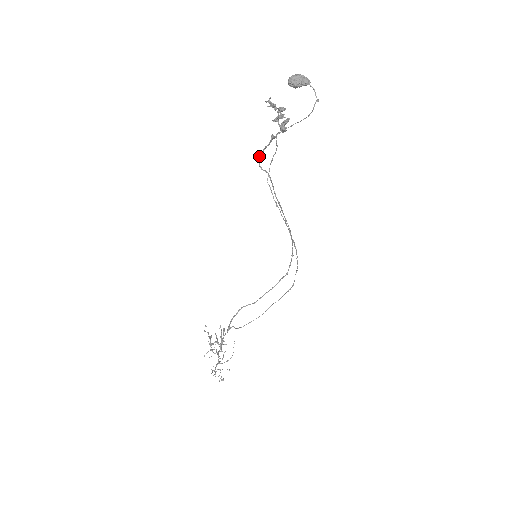
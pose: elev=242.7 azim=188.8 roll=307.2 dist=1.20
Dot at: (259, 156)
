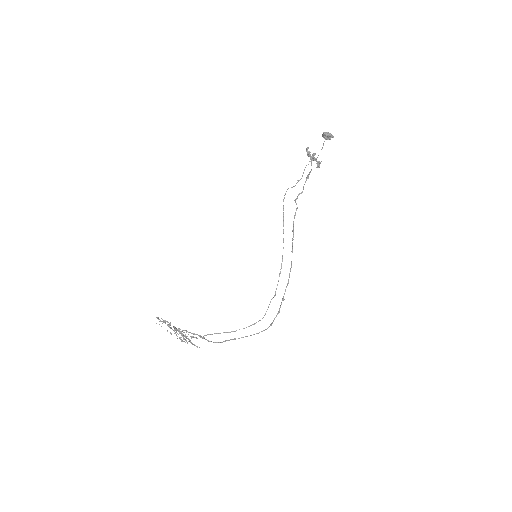
Dot at: (298, 195)
